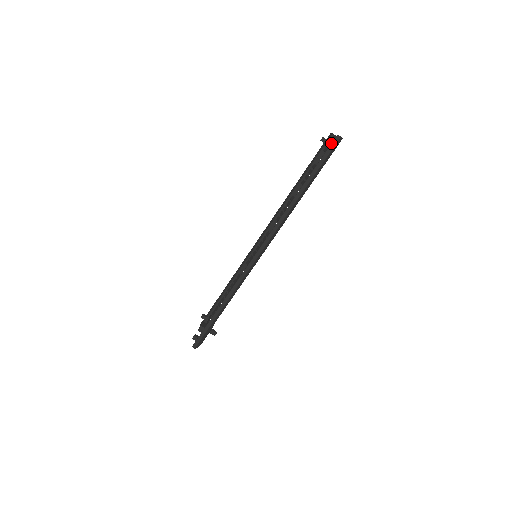
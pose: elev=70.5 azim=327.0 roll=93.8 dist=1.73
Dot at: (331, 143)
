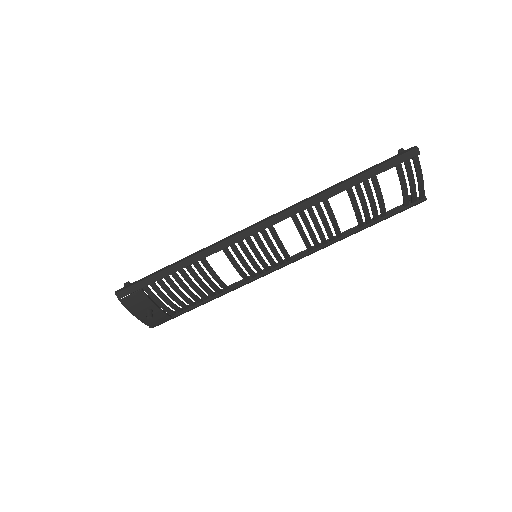
Dot at: (404, 151)
